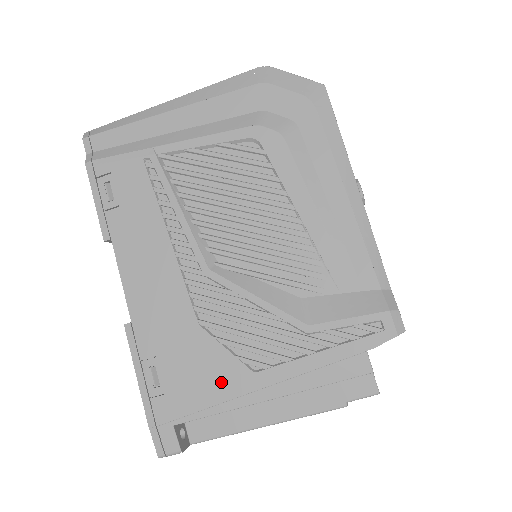
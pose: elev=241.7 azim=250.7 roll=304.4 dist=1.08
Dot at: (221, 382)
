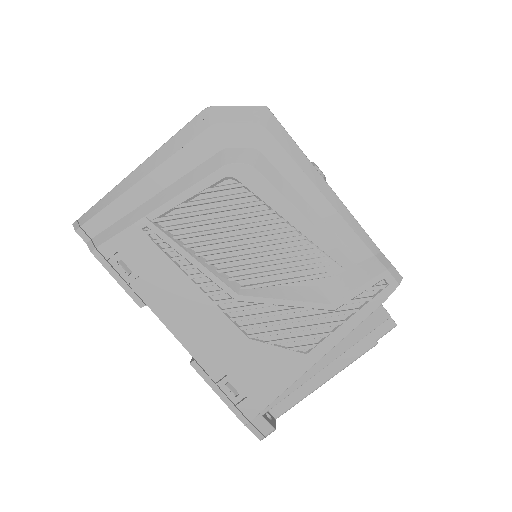
Dot at: (284, 371)
